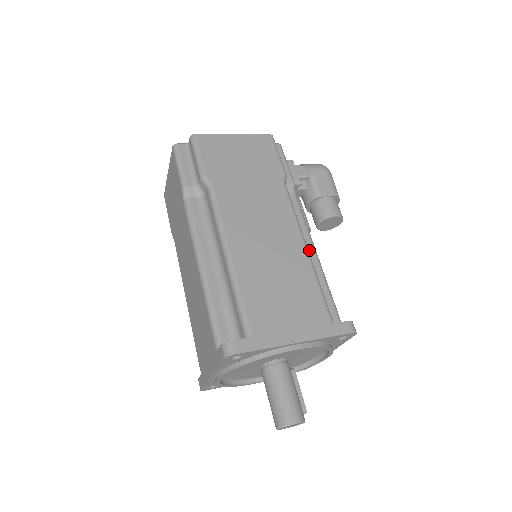
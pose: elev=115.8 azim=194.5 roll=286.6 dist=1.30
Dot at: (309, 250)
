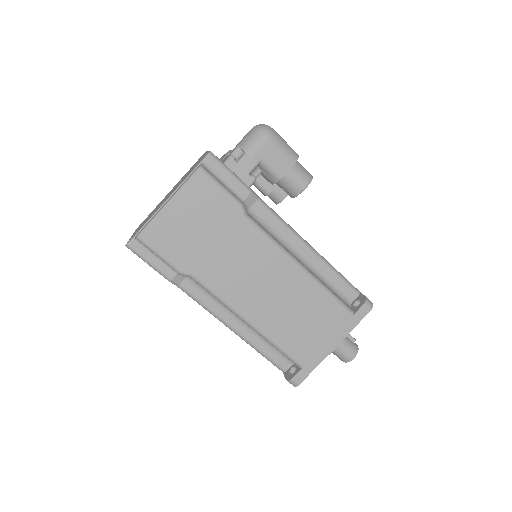
Dot at: (302, 250)
